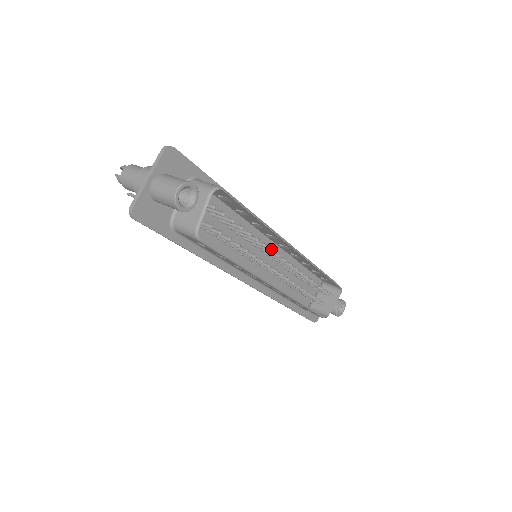
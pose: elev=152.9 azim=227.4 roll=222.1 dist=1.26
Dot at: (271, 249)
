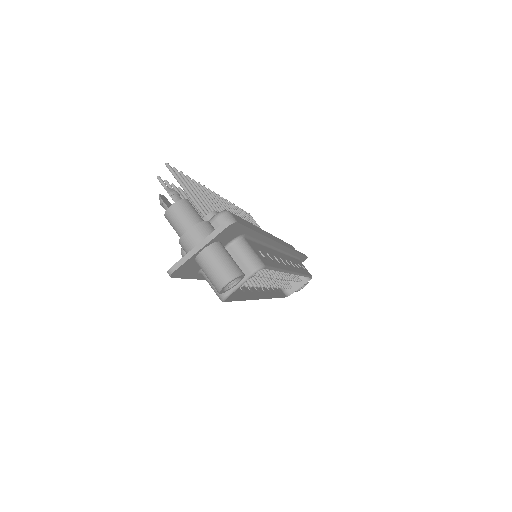
Dot at: (275, 276)
